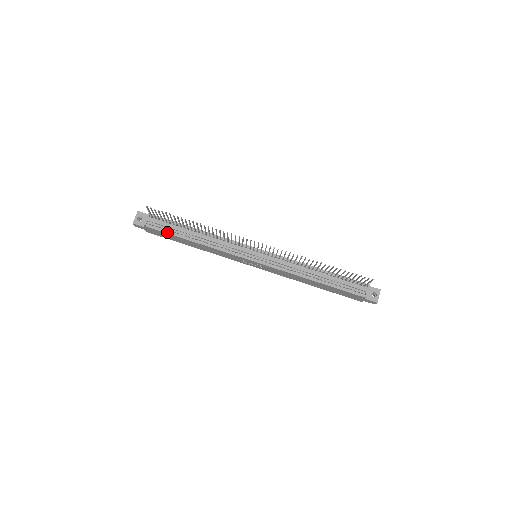
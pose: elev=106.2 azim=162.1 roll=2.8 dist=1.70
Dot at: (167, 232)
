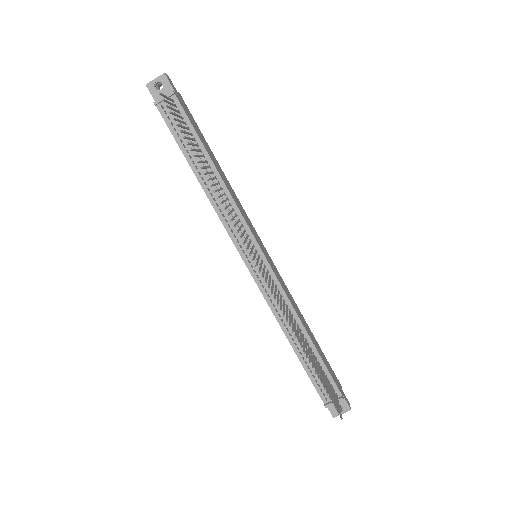
Dot at: (176, 137)
